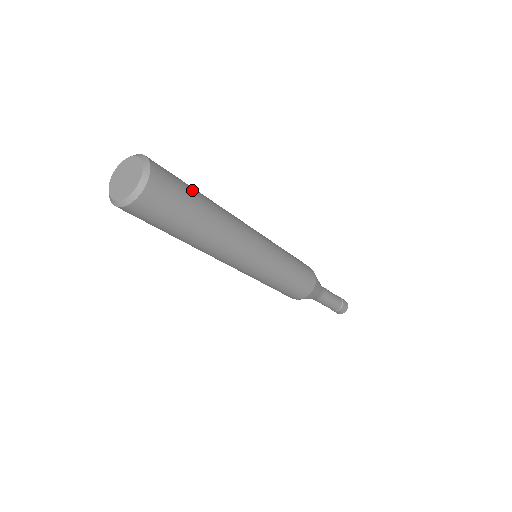
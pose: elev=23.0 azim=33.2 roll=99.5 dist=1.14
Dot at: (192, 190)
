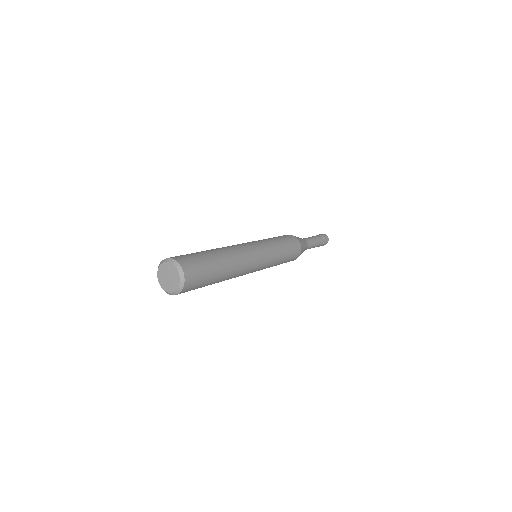
Dot at: (211, 268)
